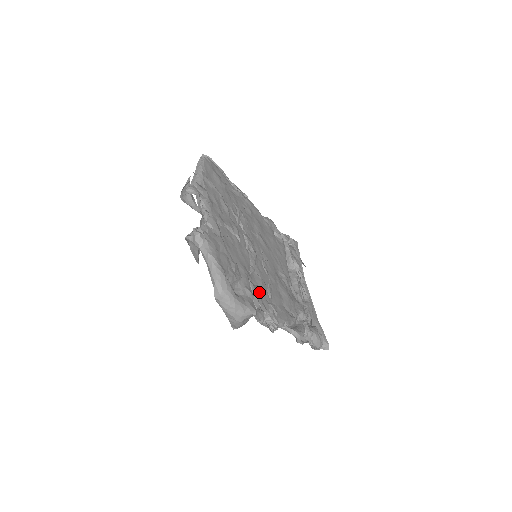
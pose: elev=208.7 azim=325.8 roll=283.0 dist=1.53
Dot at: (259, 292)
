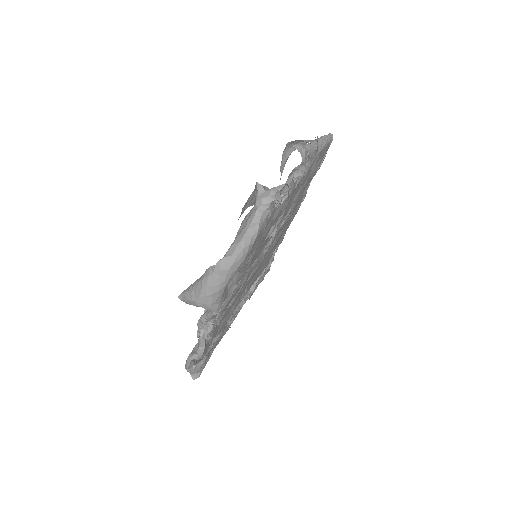
Dot at: (233, 295)
